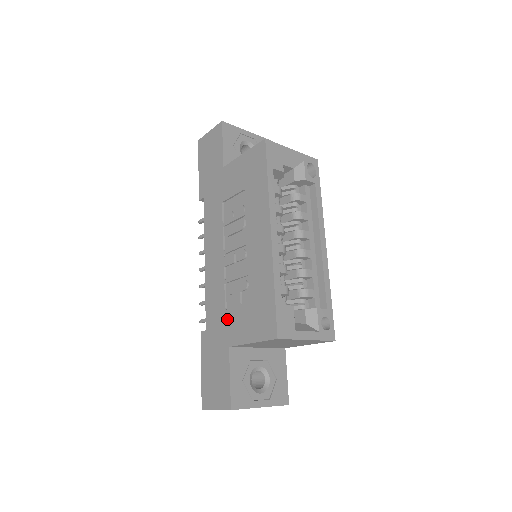
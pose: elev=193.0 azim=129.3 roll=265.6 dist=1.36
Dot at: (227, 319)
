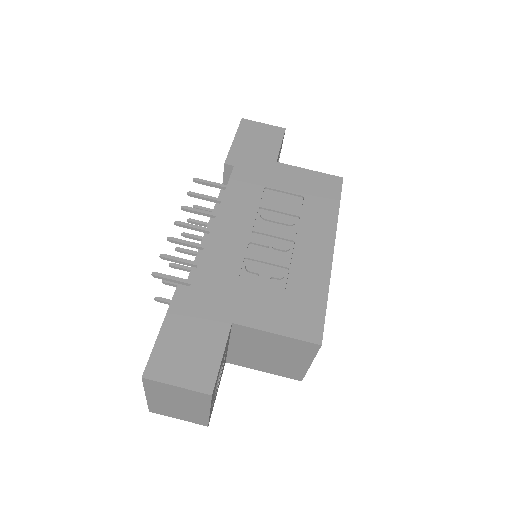
Dot at: (239, 293)
